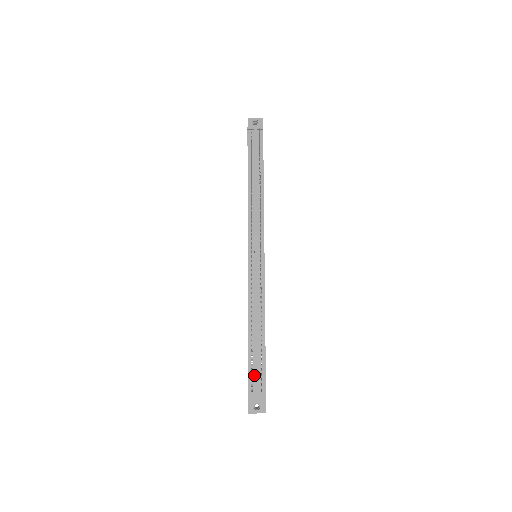
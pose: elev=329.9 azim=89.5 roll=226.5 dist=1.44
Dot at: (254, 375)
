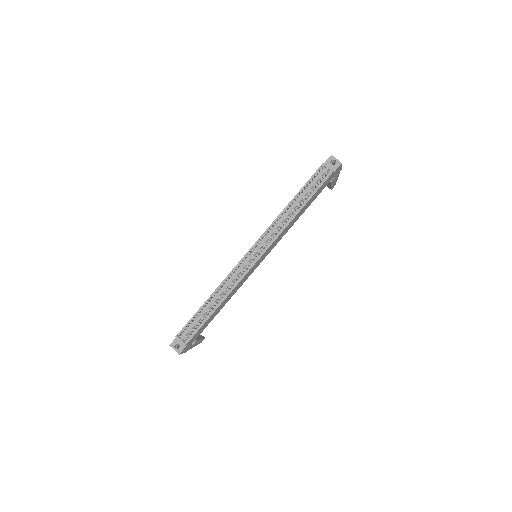
Dot at: (189, 327)
